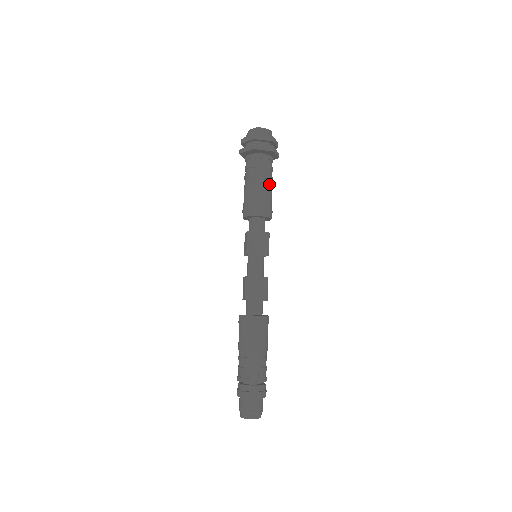
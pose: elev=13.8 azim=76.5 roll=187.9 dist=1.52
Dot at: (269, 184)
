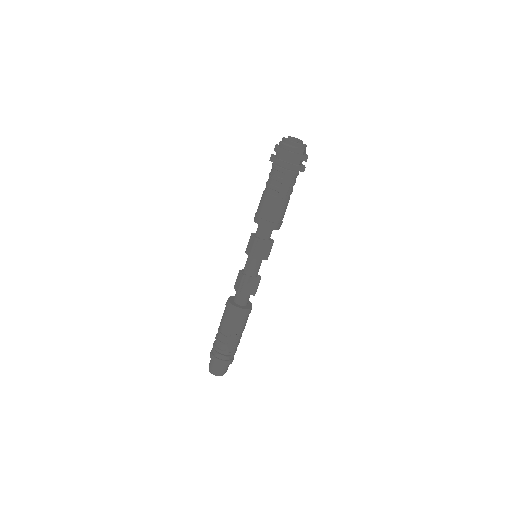
Dot at: (289, 199)
